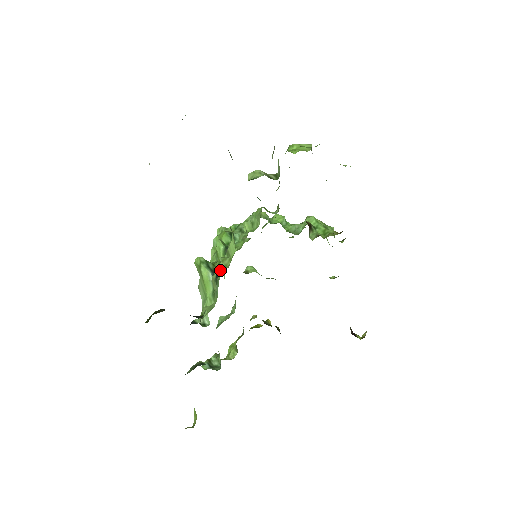
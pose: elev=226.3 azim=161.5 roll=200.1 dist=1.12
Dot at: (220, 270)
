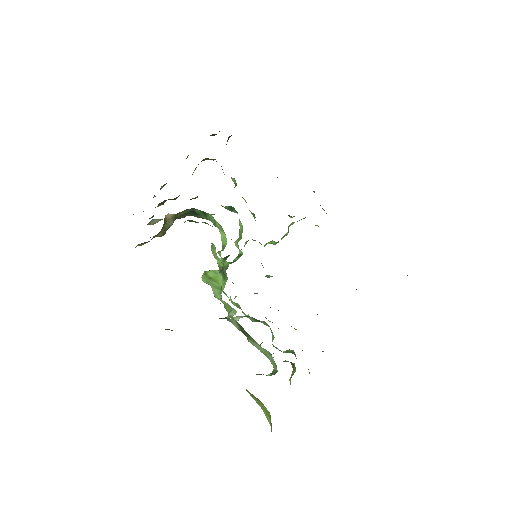
Dot at: (220, 255)
